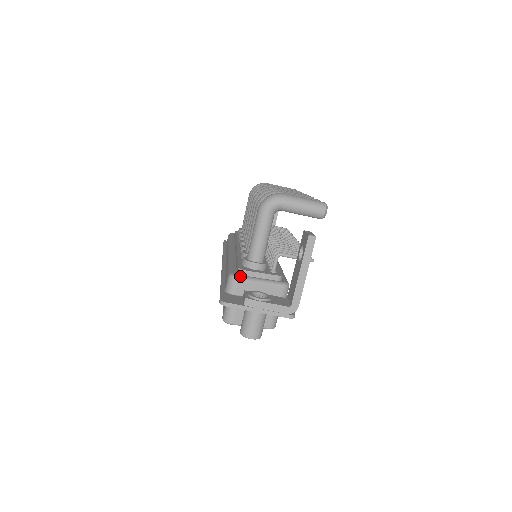
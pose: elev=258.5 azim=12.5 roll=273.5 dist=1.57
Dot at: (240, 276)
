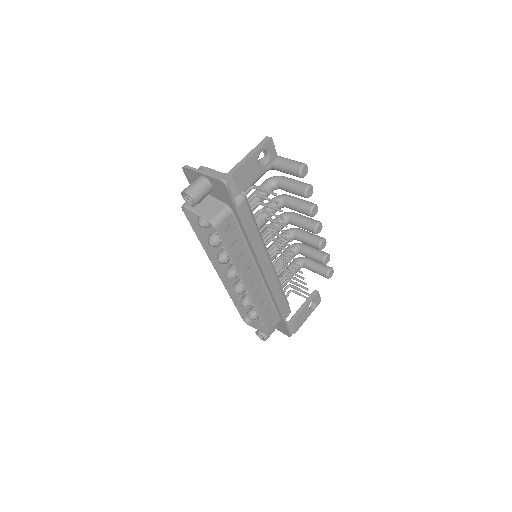
Dot at: occluded
